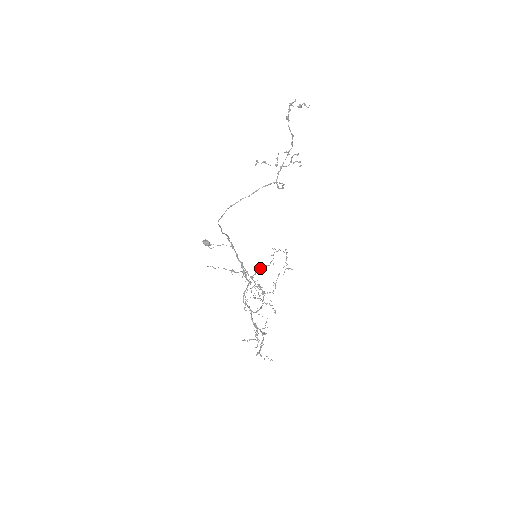
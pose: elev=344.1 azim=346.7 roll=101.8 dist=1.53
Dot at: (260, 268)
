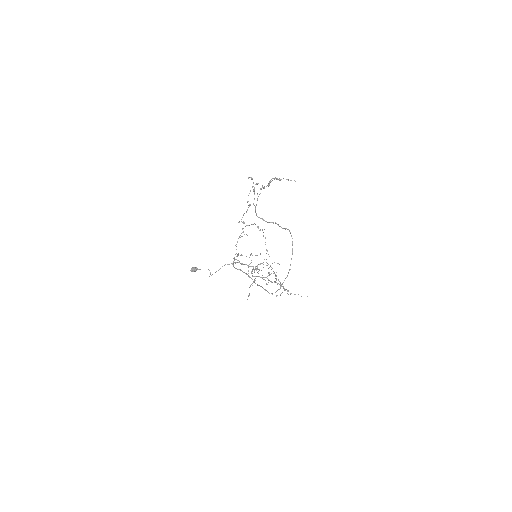
Dot at: occluded
